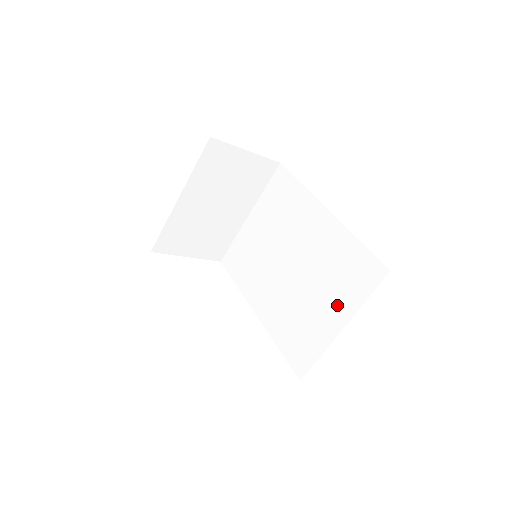
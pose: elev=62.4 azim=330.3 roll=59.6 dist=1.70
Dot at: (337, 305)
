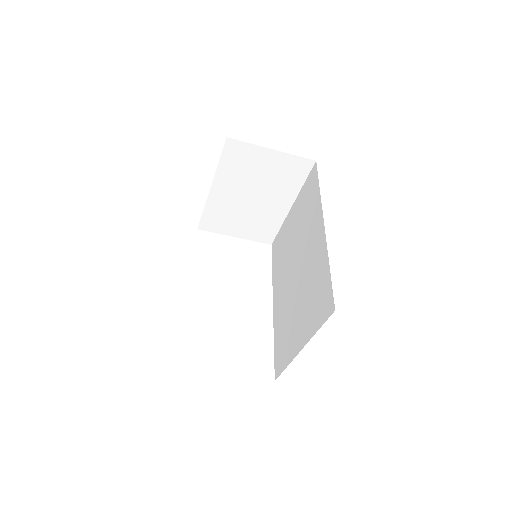
Dot at: (305, 325)
